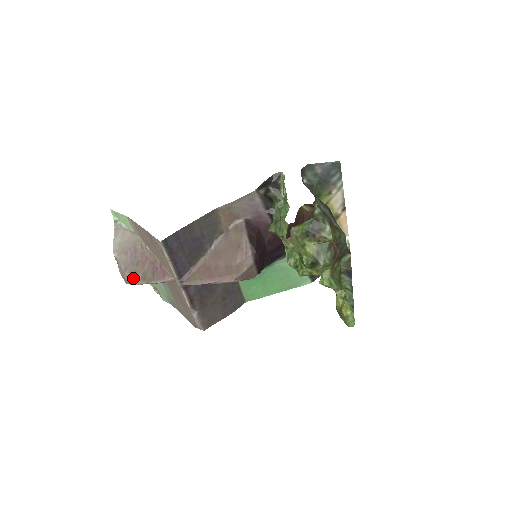
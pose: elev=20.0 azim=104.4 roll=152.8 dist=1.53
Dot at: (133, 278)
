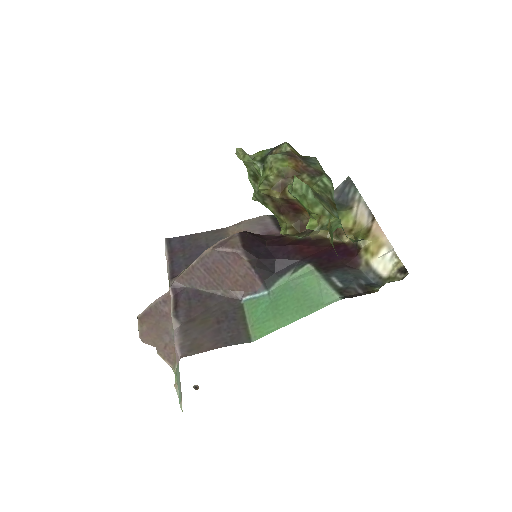
Dot at: occluded
